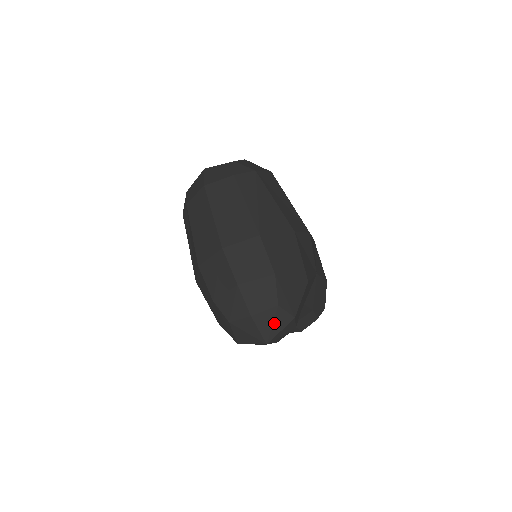
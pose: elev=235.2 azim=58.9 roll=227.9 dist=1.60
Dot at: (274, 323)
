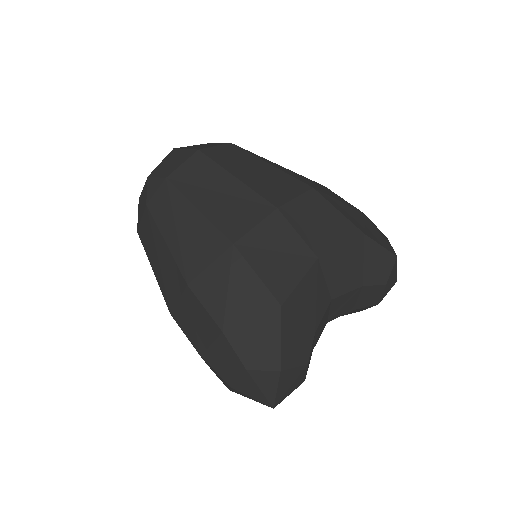
Dot at: (260, 387)
